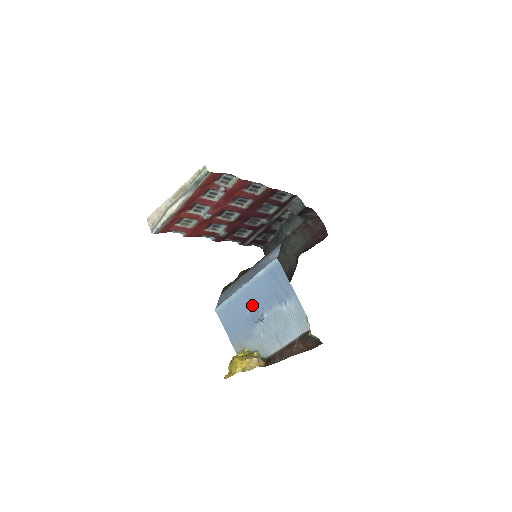
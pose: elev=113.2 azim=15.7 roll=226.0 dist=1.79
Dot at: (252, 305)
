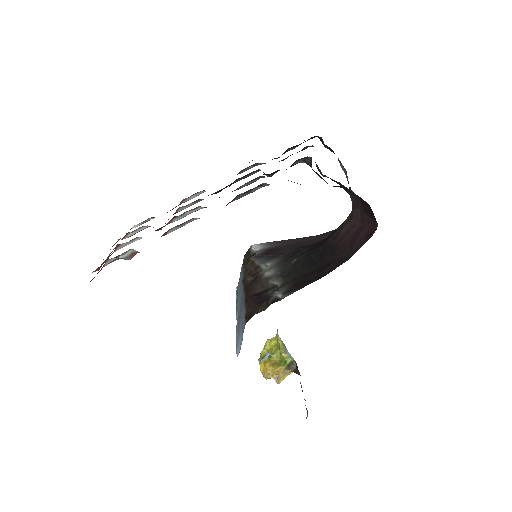
Dot at: occluded
